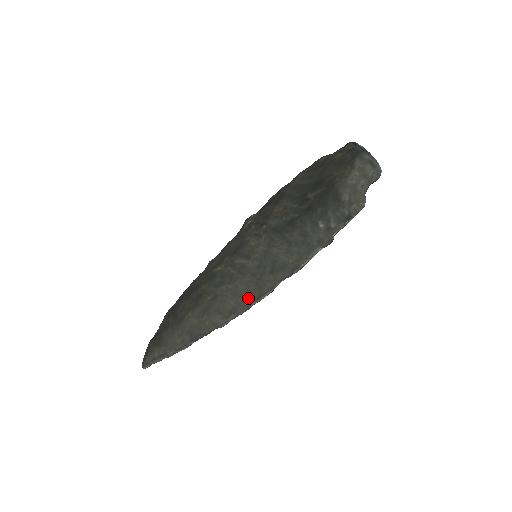
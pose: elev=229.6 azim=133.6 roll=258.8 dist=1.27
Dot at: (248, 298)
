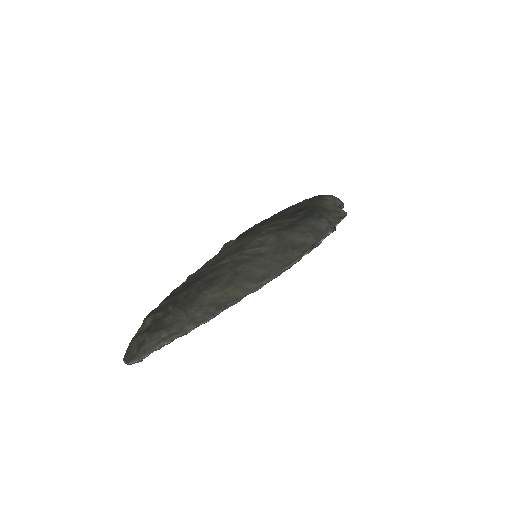
Dot at: (279, 265)
